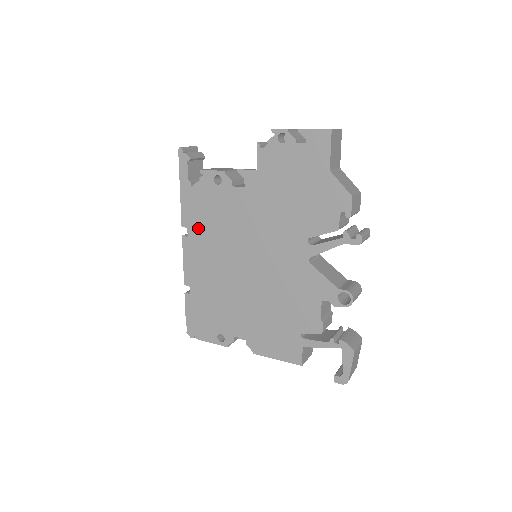
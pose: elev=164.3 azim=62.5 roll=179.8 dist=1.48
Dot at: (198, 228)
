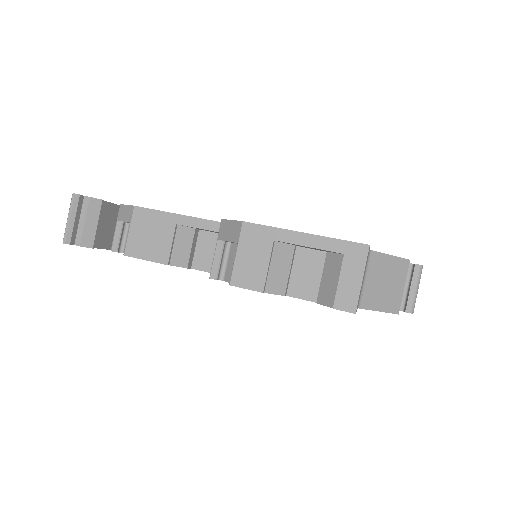
Dot at: occluded
